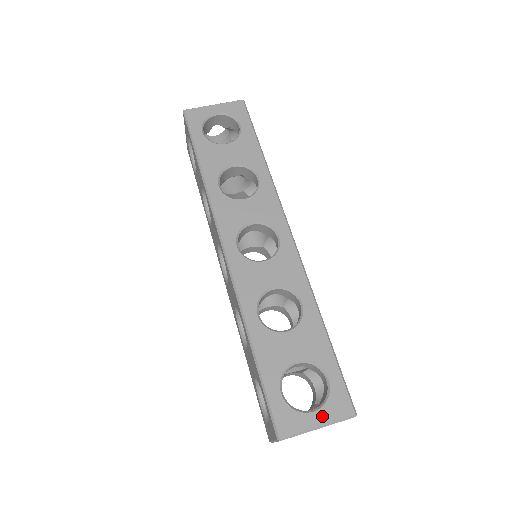
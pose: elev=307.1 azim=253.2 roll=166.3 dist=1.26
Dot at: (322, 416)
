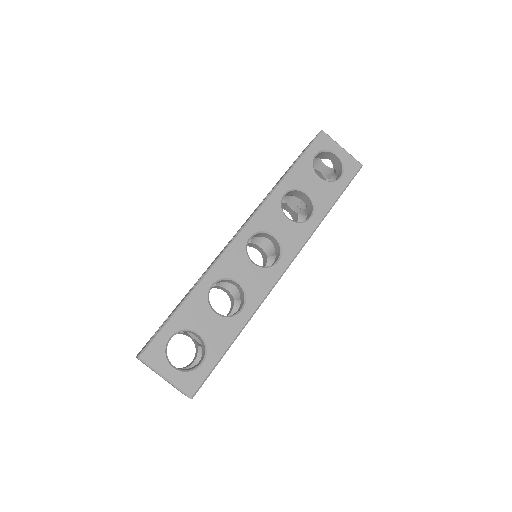
Dot at: (174, 375)
